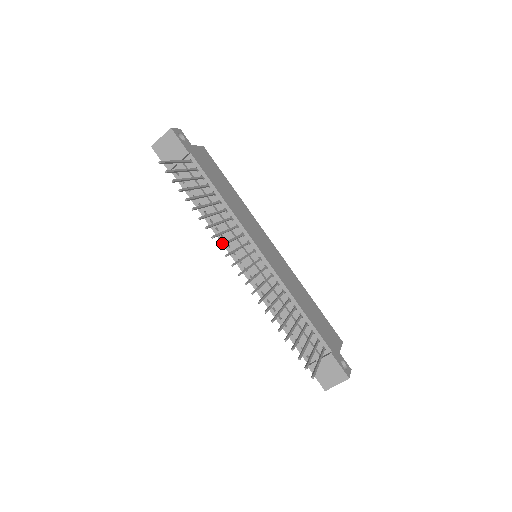
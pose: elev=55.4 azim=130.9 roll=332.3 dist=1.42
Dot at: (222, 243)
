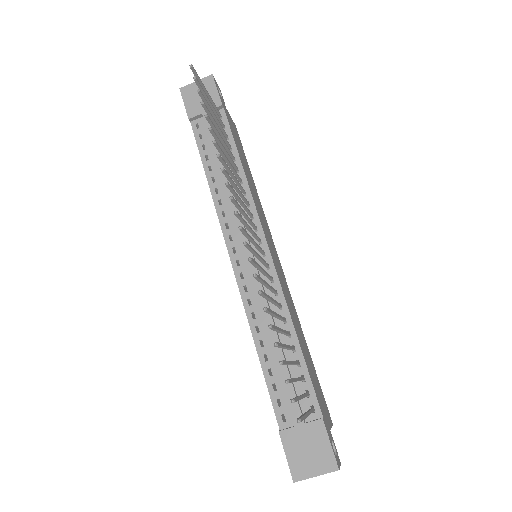
Dot at: occluded
